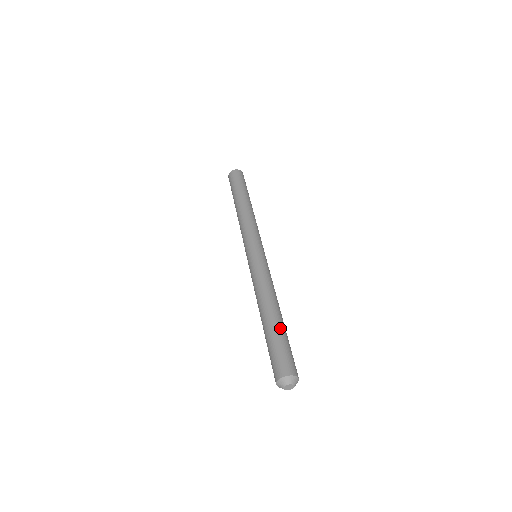
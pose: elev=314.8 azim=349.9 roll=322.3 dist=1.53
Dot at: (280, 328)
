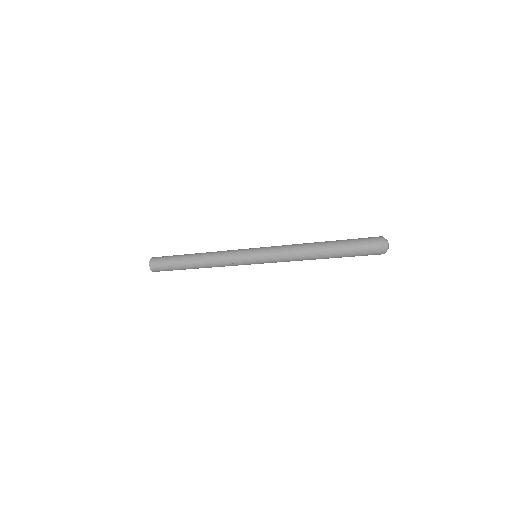
Dot at: occluded
